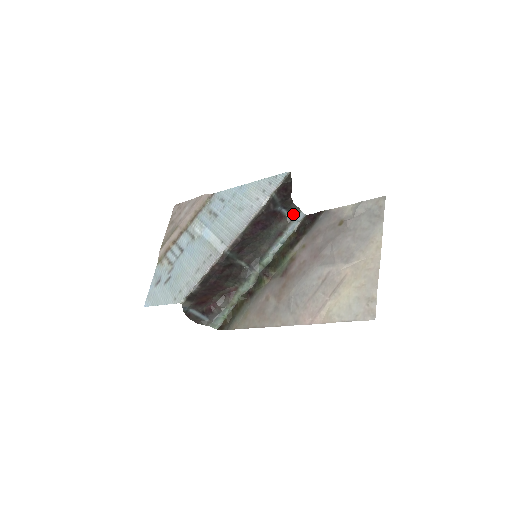
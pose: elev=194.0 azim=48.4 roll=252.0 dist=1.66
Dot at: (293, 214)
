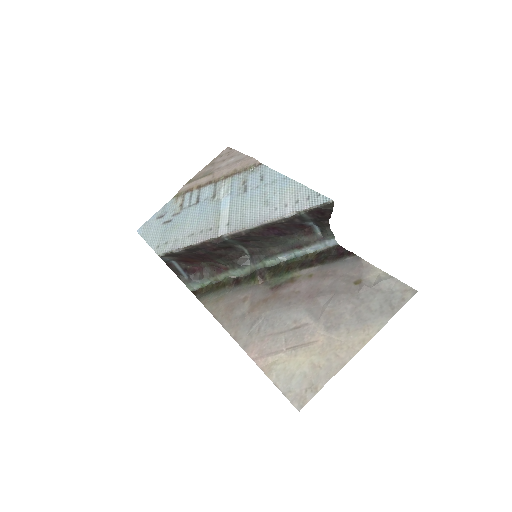
Dot at: (324, 236)
